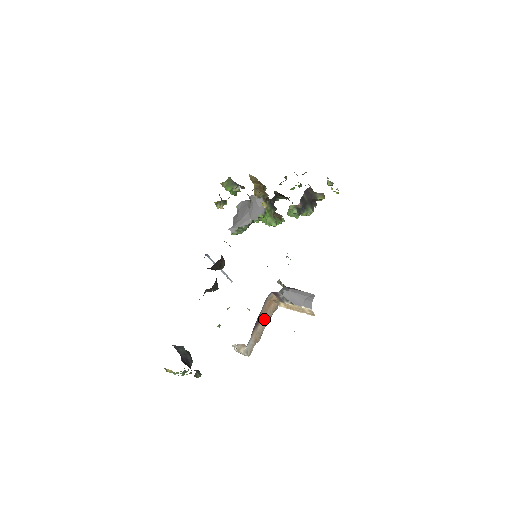
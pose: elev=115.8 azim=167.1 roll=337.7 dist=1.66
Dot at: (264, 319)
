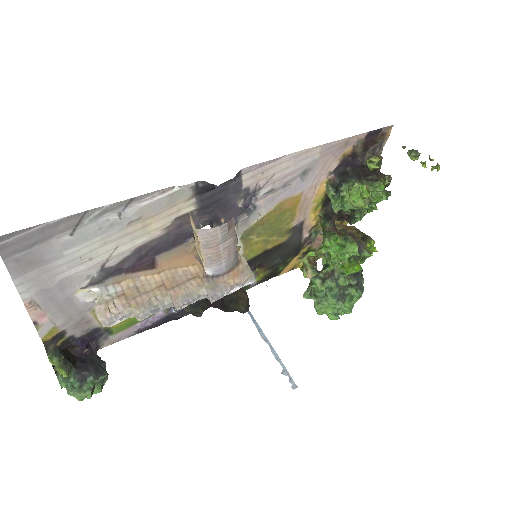
Dot at: (163, 277)
